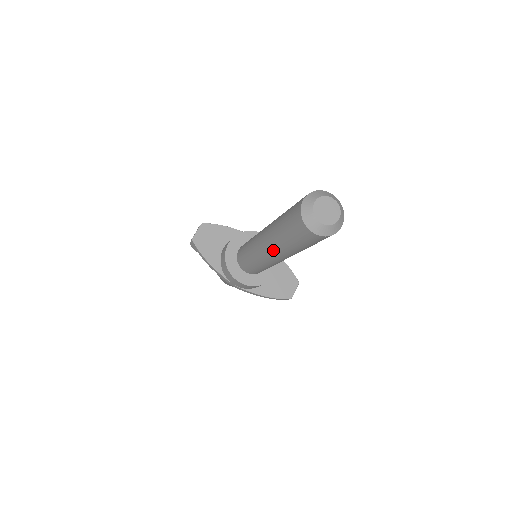
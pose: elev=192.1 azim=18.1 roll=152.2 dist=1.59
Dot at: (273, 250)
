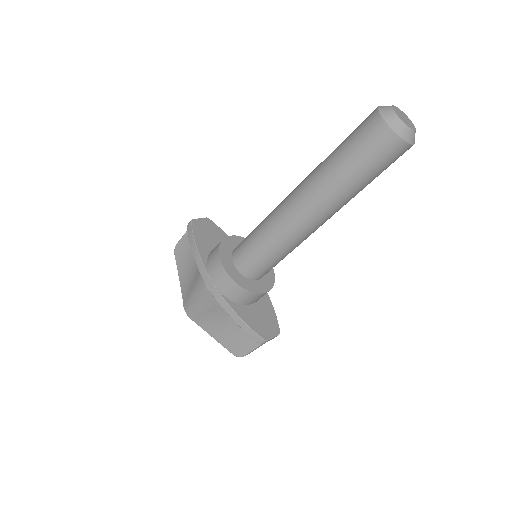
Dot at: (307, 190)
